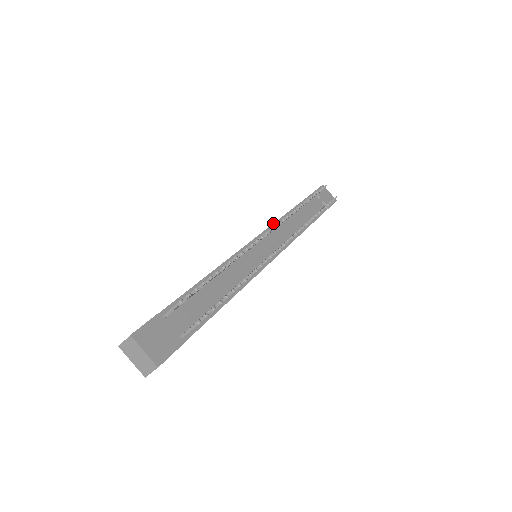
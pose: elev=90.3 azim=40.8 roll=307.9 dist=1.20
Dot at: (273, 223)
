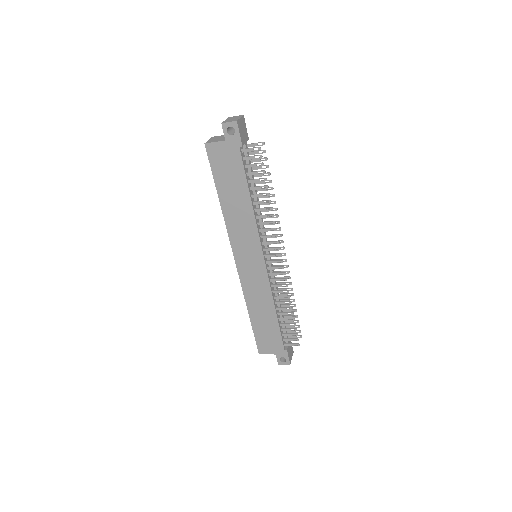
Dot at: occluded
